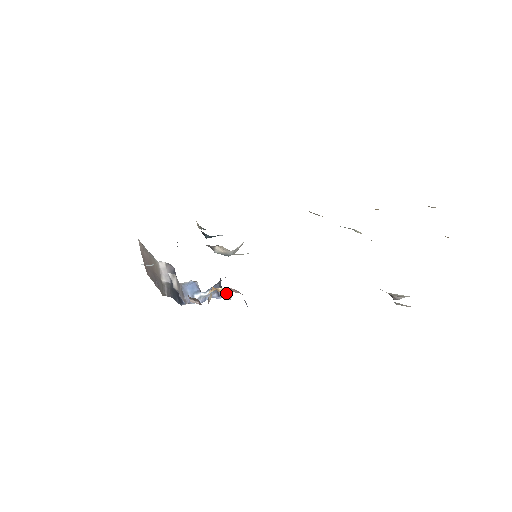
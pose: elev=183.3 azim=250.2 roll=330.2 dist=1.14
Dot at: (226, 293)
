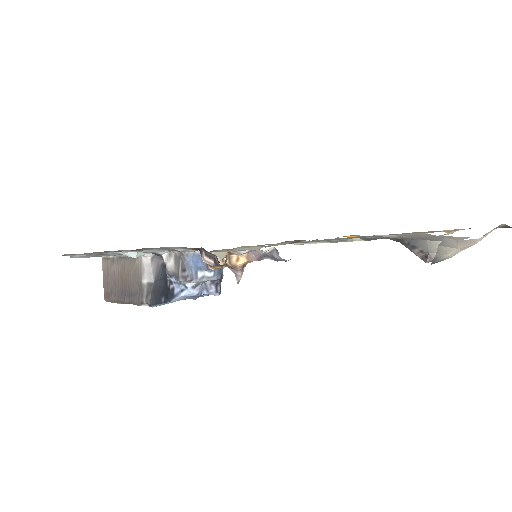
Dot at: (238, 266)
